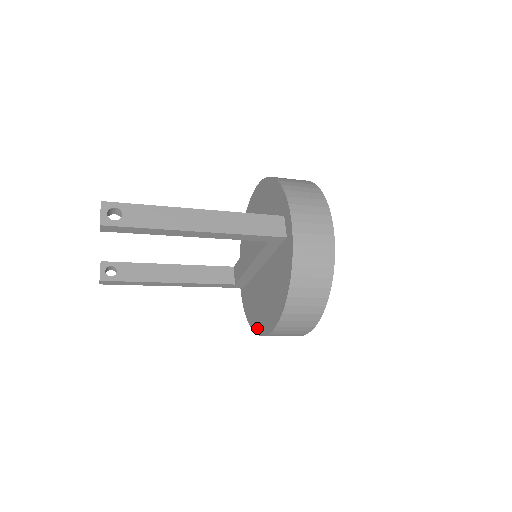
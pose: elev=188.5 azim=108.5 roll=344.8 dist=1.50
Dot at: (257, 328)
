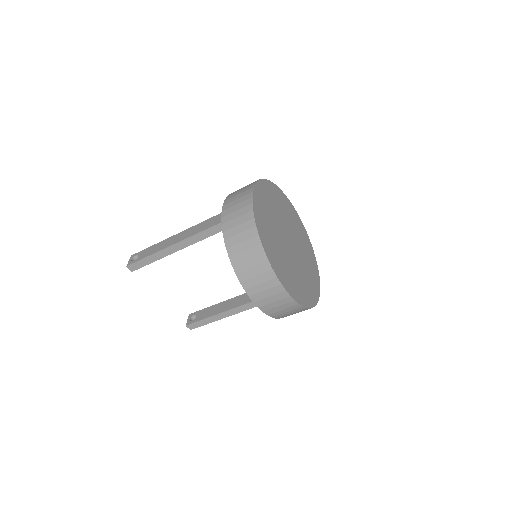
Dot at: occluded
